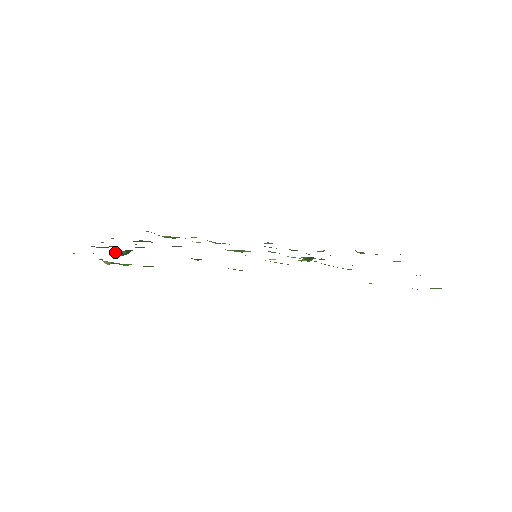
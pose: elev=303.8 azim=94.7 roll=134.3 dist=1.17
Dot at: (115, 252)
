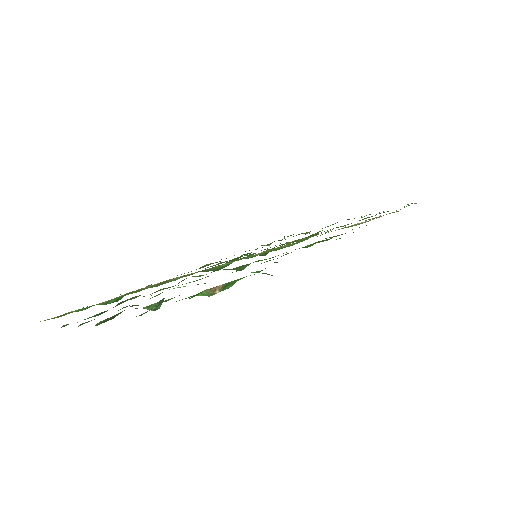
Dot at: (154, 304)
